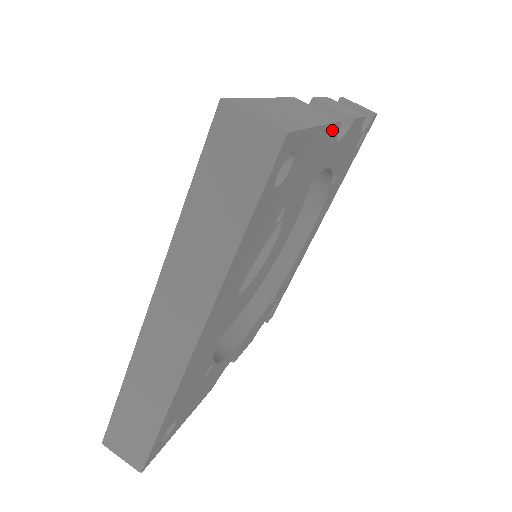
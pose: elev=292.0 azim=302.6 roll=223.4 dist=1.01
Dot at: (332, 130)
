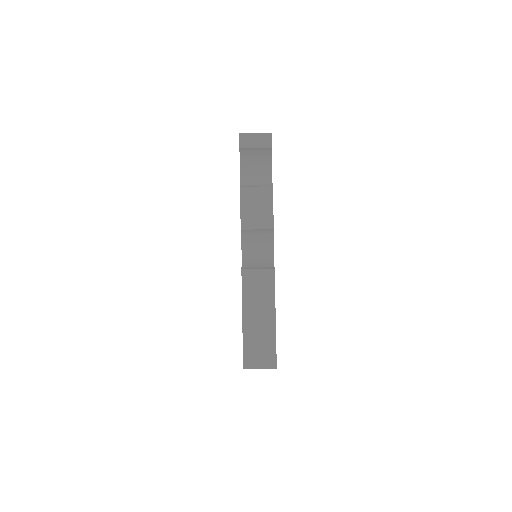
Dot at: (274, 284)
